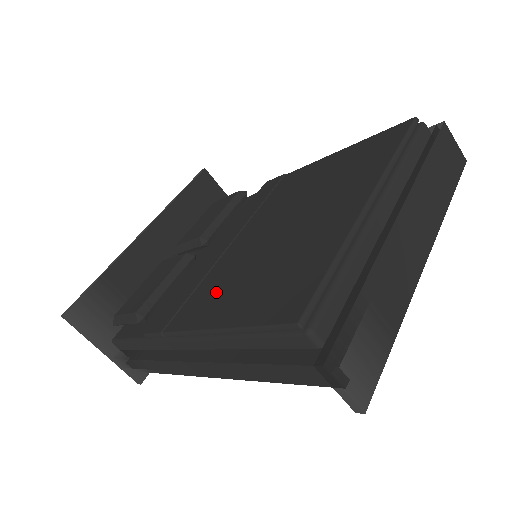
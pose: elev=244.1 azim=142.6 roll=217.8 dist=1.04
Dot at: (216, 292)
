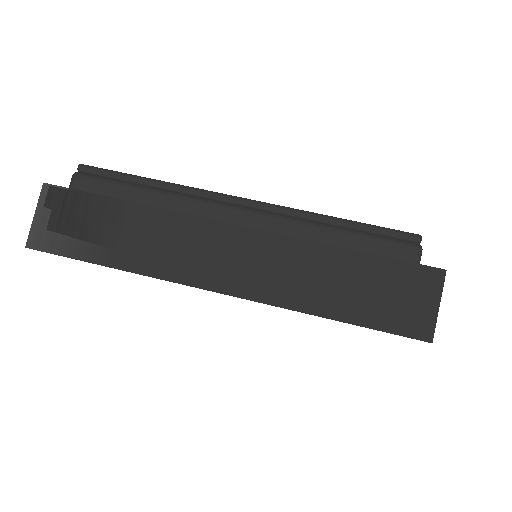
Dot at: occluded
